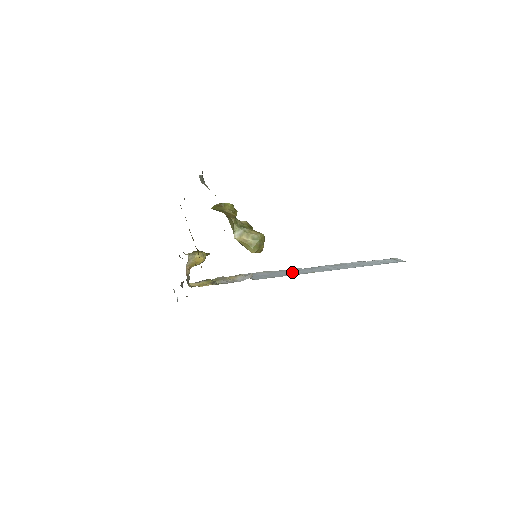
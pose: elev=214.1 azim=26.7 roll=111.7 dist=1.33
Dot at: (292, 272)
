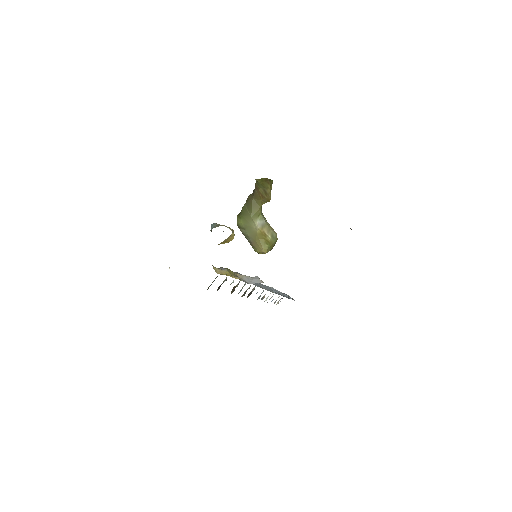
Dot at: (263, 286)
